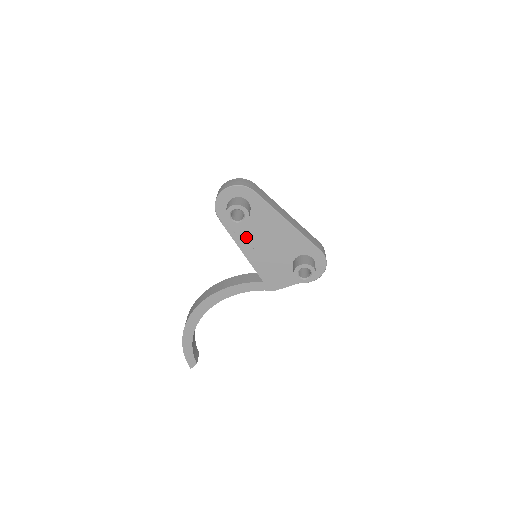
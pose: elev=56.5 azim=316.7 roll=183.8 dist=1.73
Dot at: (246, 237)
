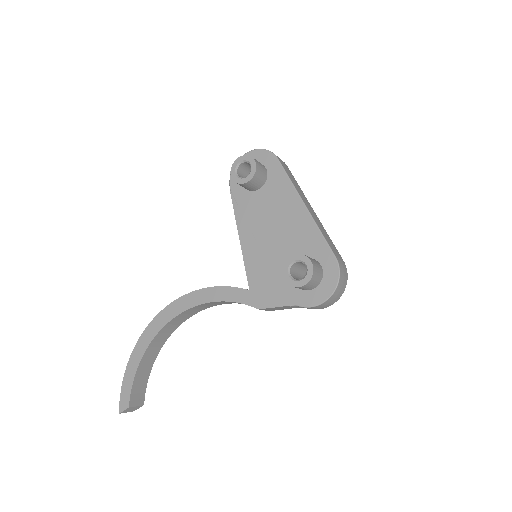
Dot at: (250, 217)
